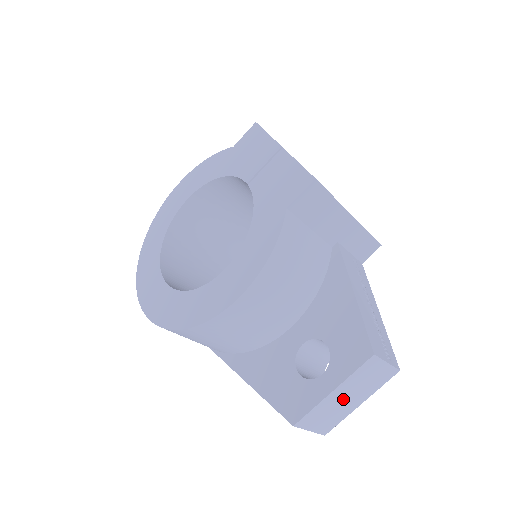
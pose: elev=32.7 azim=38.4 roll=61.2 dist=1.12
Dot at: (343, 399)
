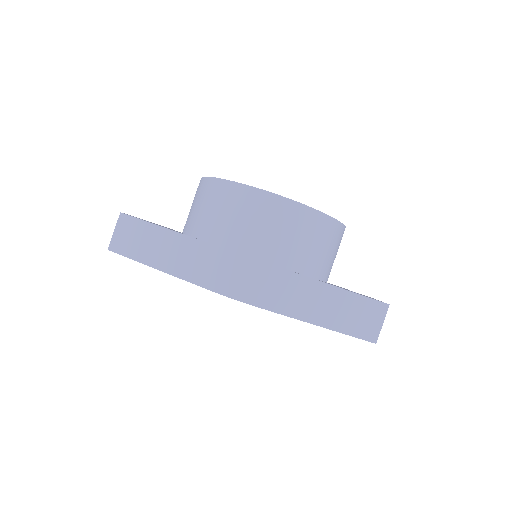
Dot at: occluded
